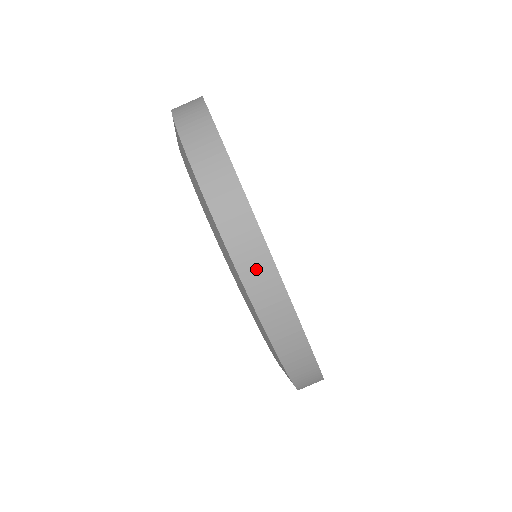
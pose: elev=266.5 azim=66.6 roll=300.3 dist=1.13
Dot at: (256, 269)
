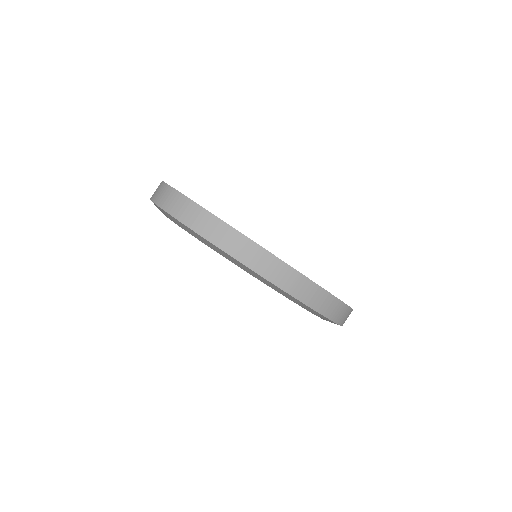
Dot at: (240, 248)
